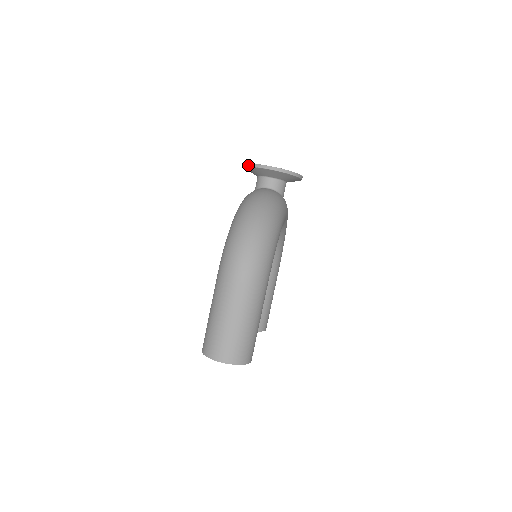
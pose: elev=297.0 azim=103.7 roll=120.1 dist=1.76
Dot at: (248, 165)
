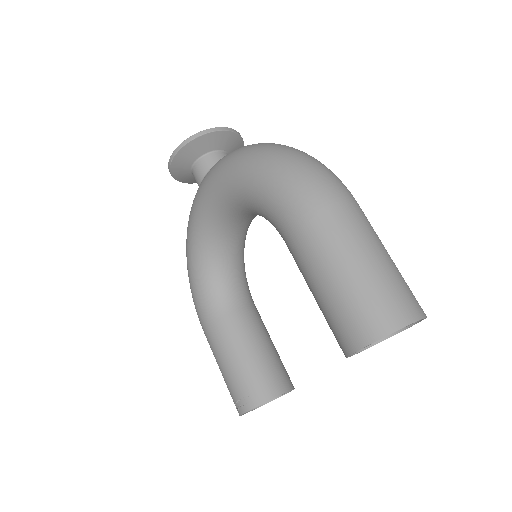
Dot at: (185, 141)
